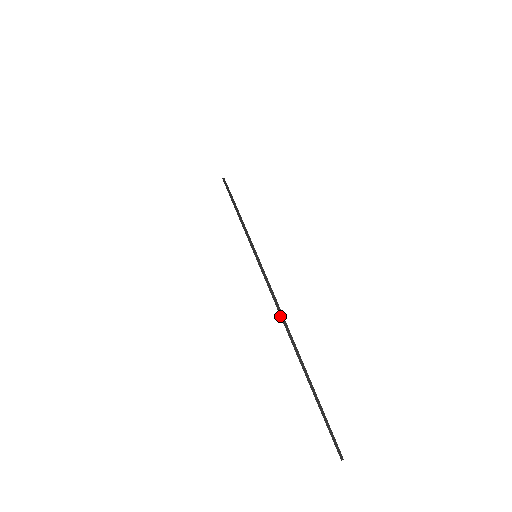
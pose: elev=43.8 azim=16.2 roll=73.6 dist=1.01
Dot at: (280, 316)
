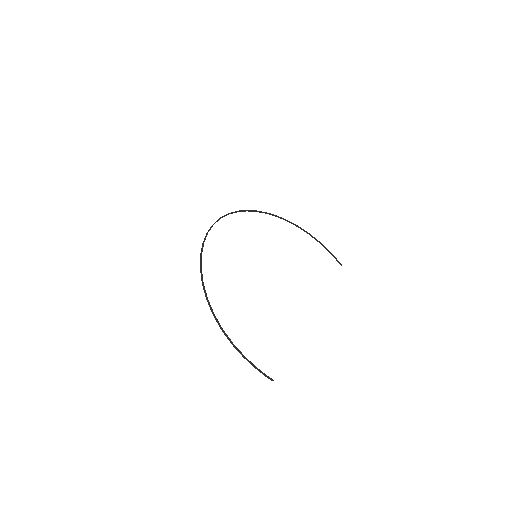
Dot at: occluded
